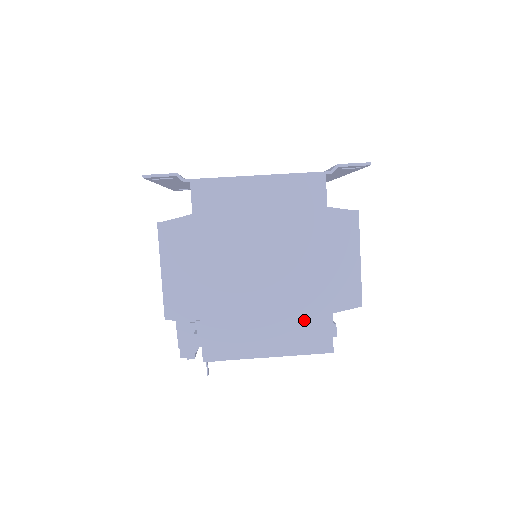
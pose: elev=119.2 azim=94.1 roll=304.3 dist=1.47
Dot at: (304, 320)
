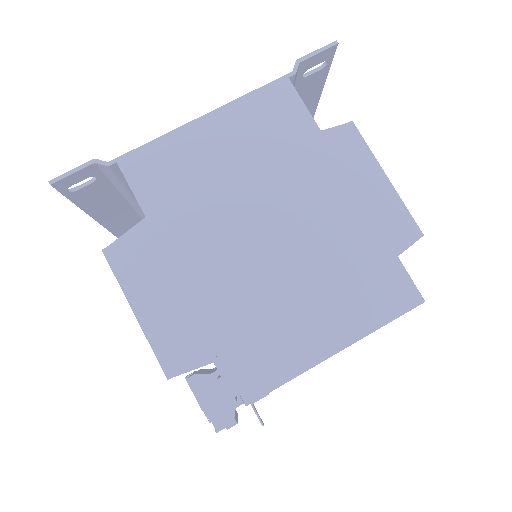
Dot at: (359, 275)
